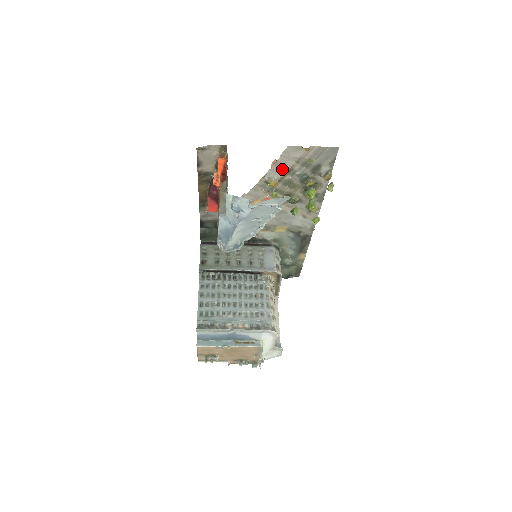
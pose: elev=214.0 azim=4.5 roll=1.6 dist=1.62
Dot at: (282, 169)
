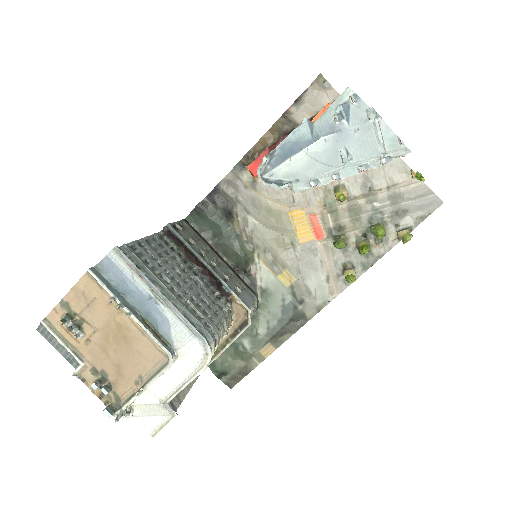
Dot at: (366, 185)
